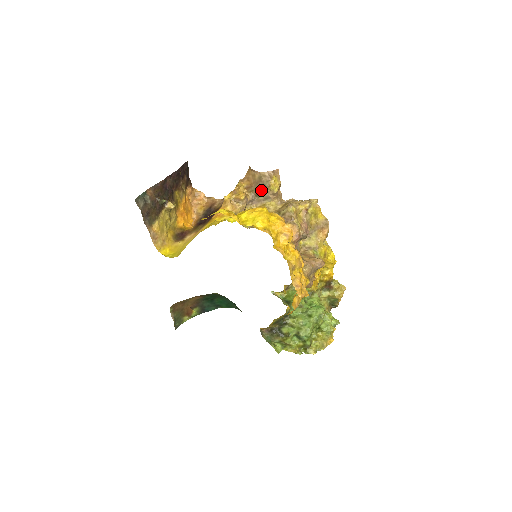
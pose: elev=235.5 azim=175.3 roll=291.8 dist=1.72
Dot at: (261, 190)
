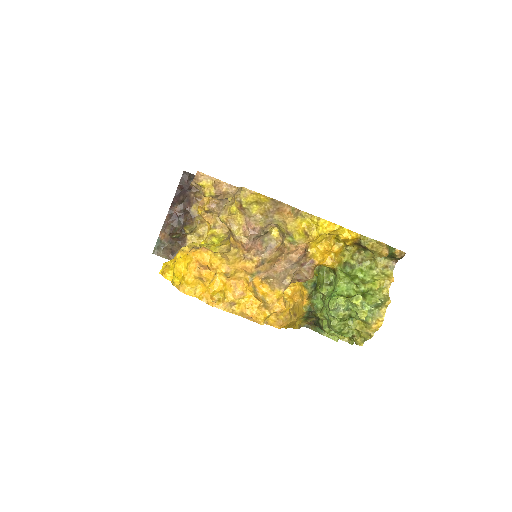
Dot at: occluded
